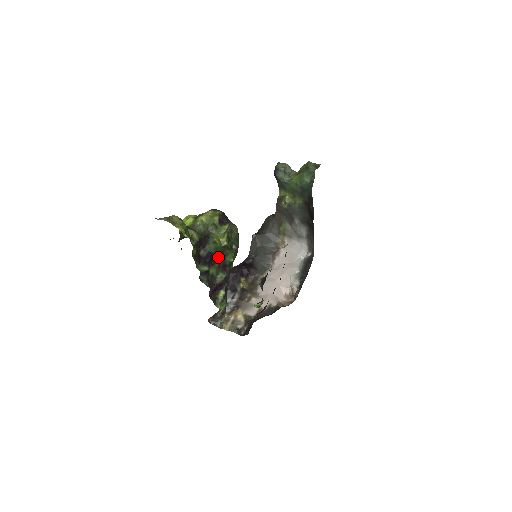
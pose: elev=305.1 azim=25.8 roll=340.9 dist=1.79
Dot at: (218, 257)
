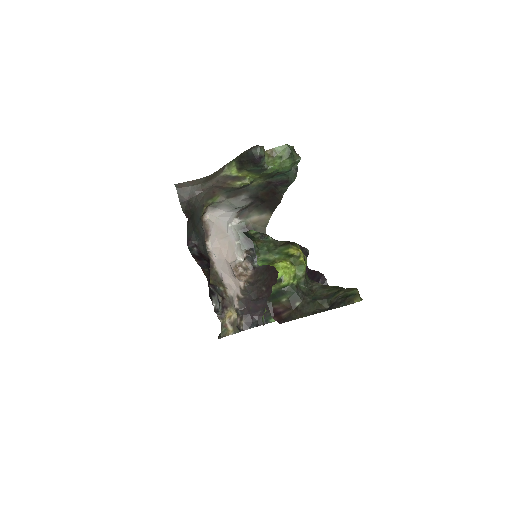
Dot at: occluded
